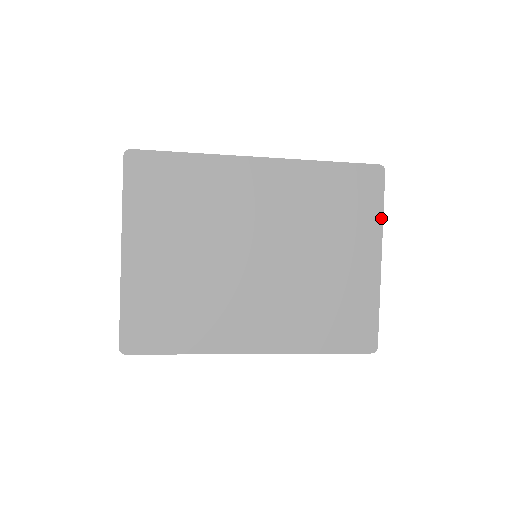
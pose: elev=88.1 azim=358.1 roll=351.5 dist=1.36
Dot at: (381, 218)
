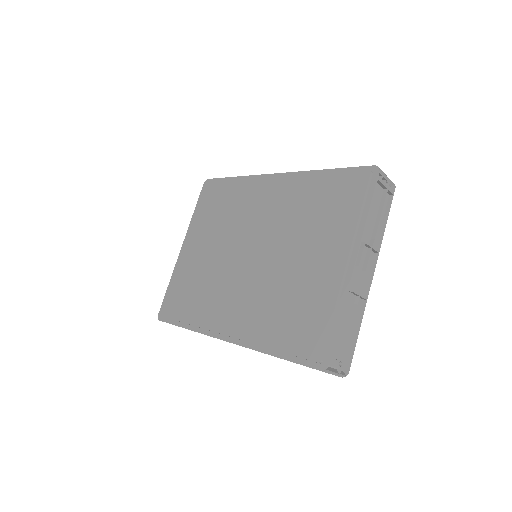
Dot at: (364, 219)
